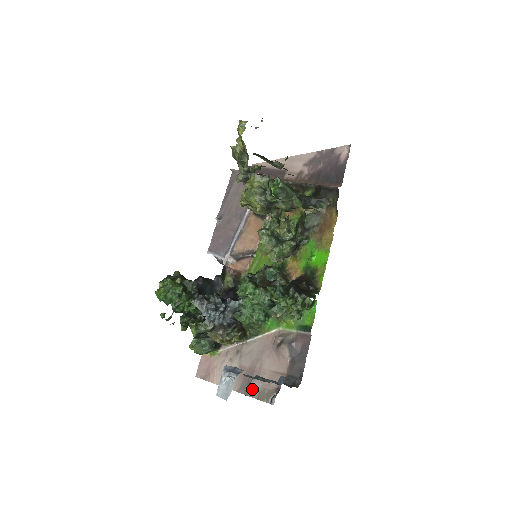
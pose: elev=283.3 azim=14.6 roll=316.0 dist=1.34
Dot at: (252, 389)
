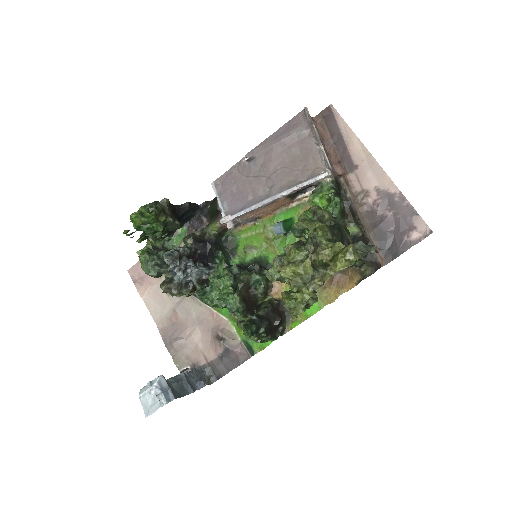
Dot at: (172, 347)
